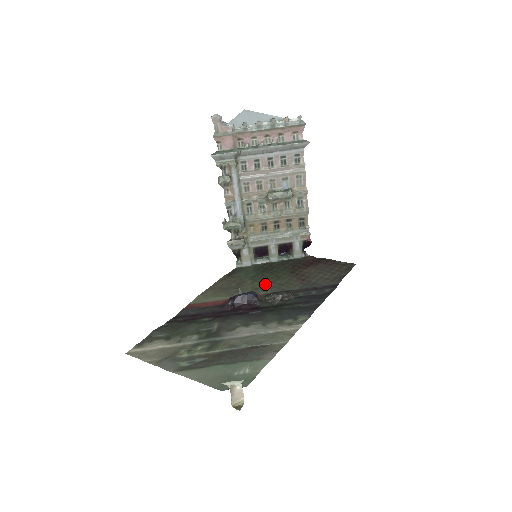
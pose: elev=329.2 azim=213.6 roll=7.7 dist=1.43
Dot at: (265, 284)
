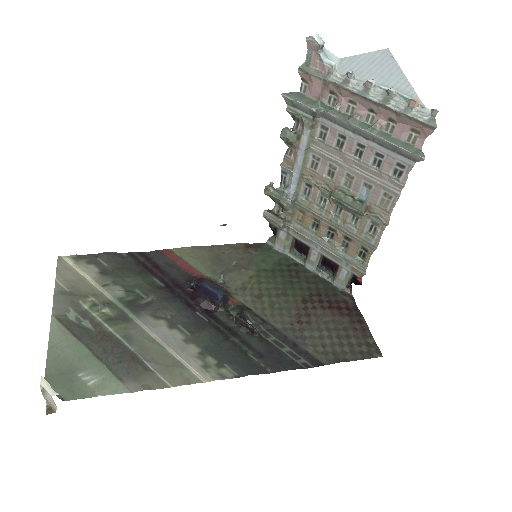
Dot at: (259, 290)
